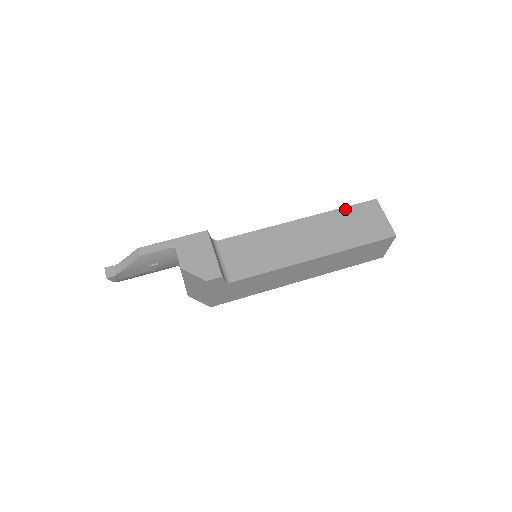
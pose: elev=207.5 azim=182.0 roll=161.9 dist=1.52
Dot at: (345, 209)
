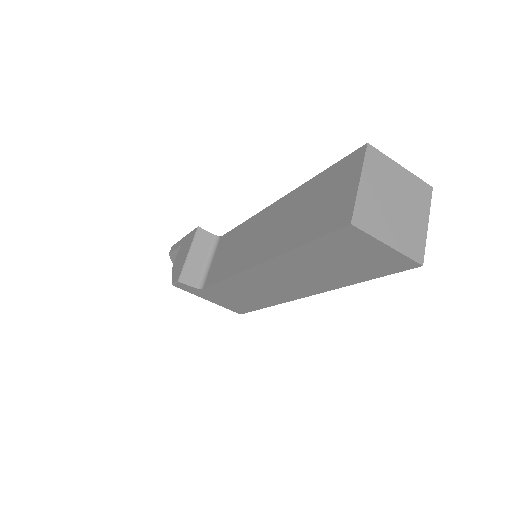
Dot at: (320, 176)
